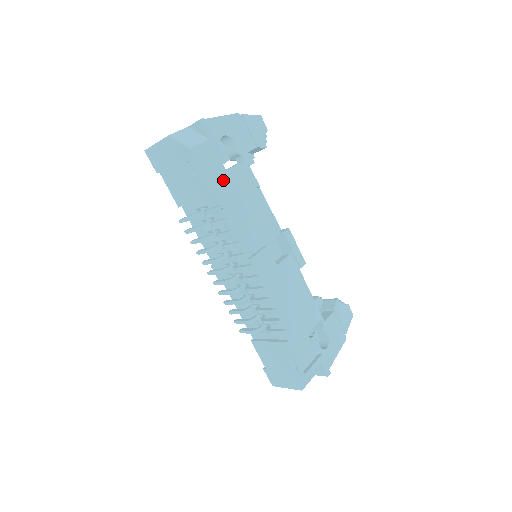
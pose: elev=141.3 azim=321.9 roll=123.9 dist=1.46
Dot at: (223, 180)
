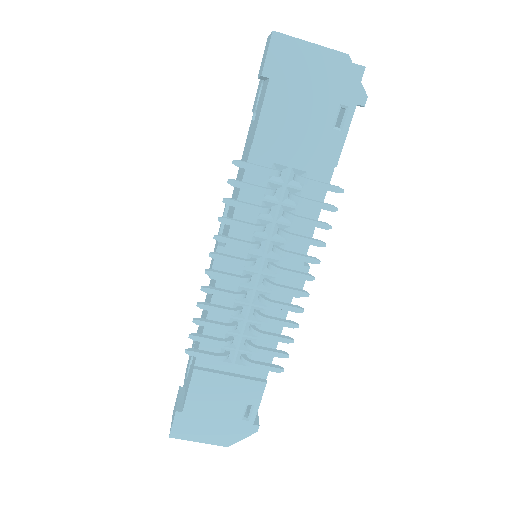
Dot at: occluded
